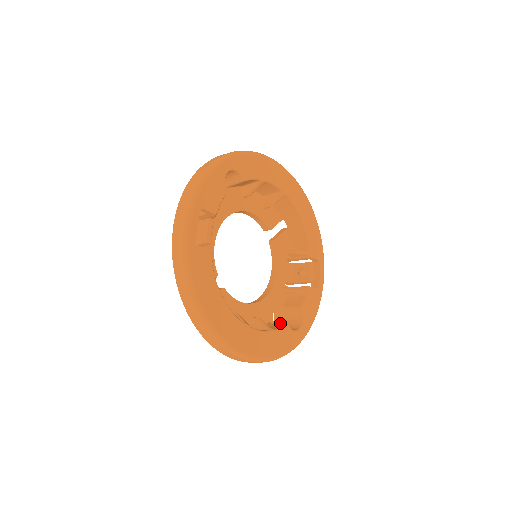
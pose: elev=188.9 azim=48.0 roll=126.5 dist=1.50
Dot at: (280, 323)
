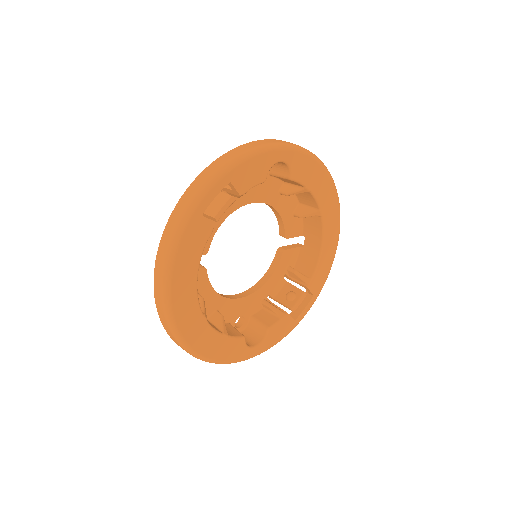
Dot at: occluded
